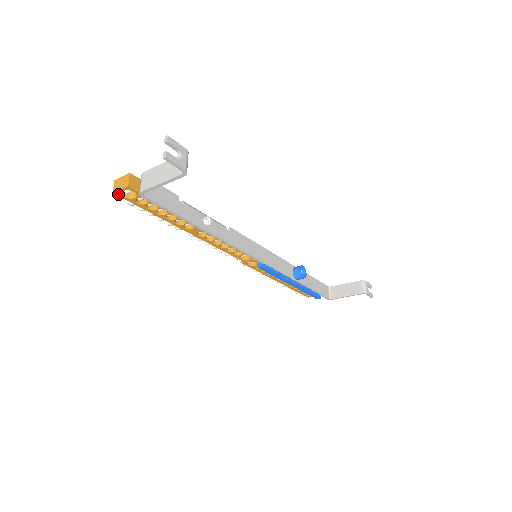
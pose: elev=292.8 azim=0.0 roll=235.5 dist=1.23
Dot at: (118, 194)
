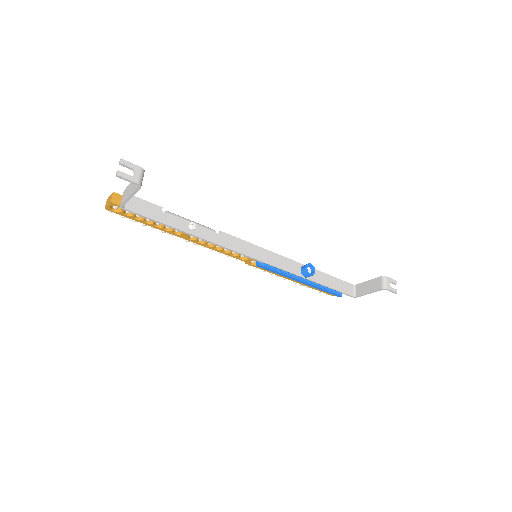
Dot at: (109, 209)
